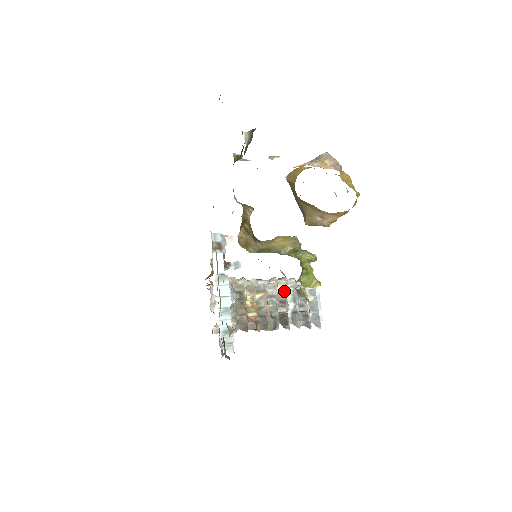
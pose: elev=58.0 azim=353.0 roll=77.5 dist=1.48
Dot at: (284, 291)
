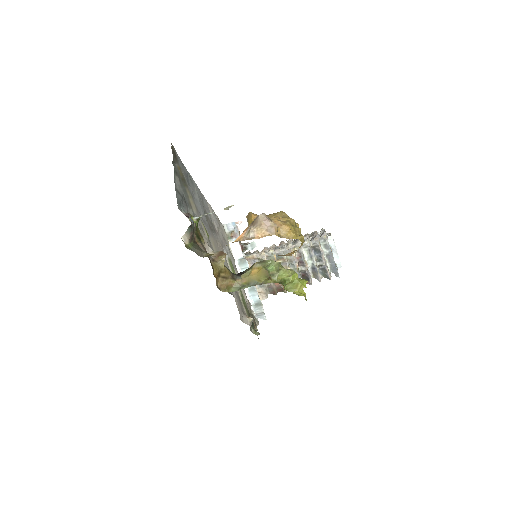
Dot at: (301, 252)
